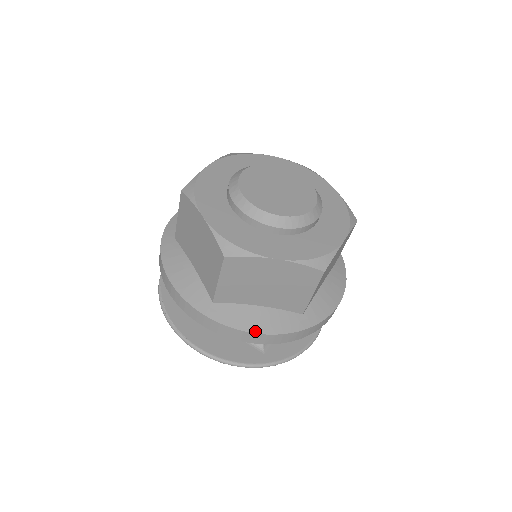
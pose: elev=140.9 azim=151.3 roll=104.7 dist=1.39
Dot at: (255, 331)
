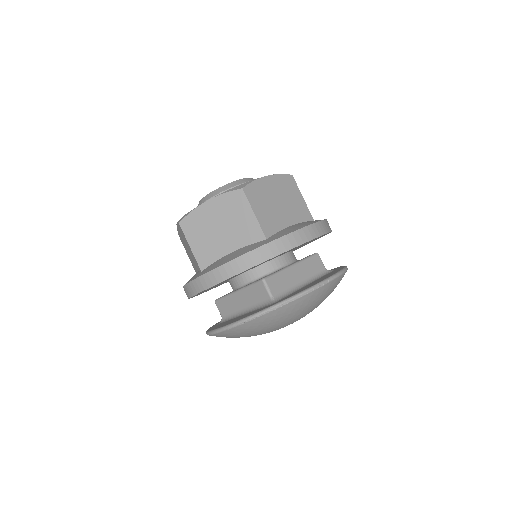
Dot at: (225, 262)
